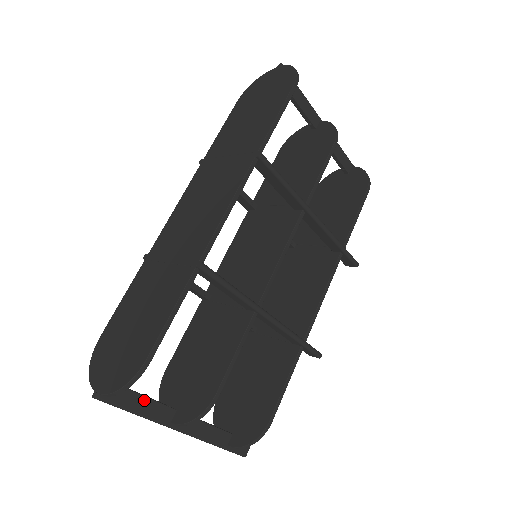
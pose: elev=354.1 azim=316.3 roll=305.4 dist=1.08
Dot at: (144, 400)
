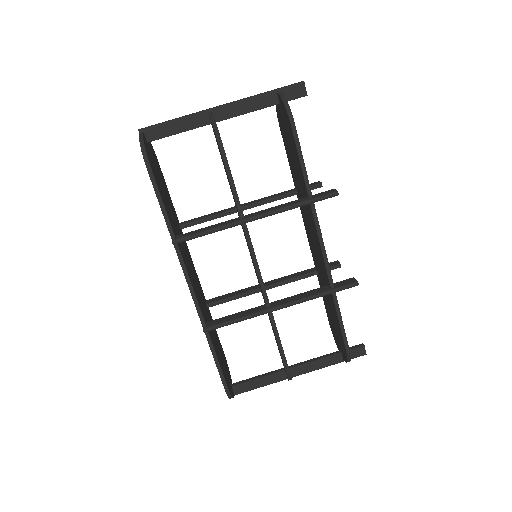
Dot at: (259, 380)
